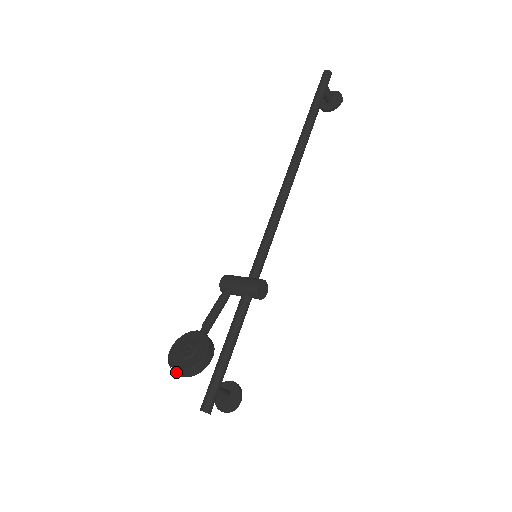
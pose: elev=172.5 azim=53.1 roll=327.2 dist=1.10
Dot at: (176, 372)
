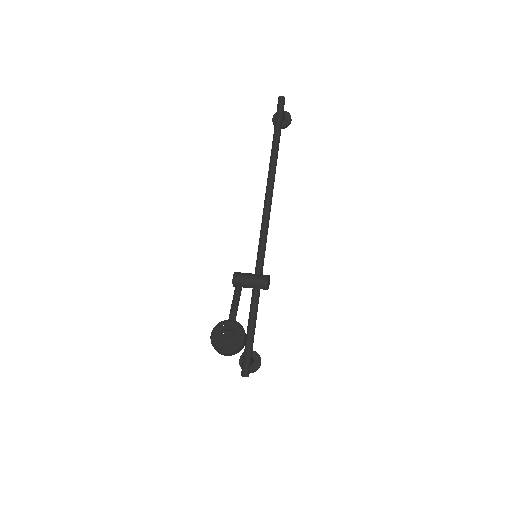
Dot at: (223, 354)
